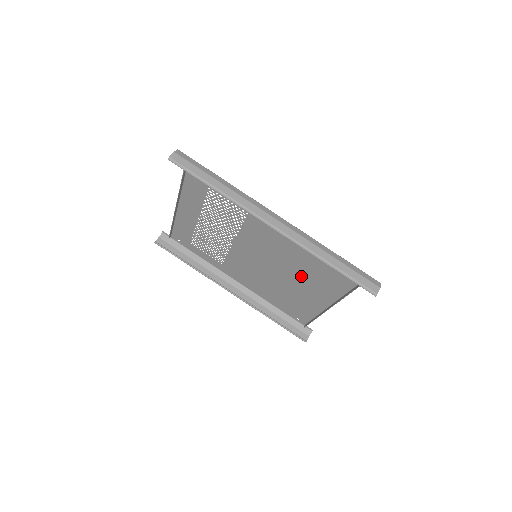
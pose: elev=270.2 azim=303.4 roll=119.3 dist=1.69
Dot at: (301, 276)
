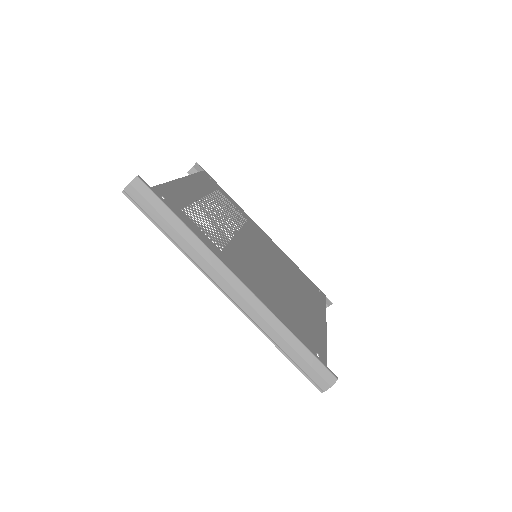
Dot at: (293, 298)
